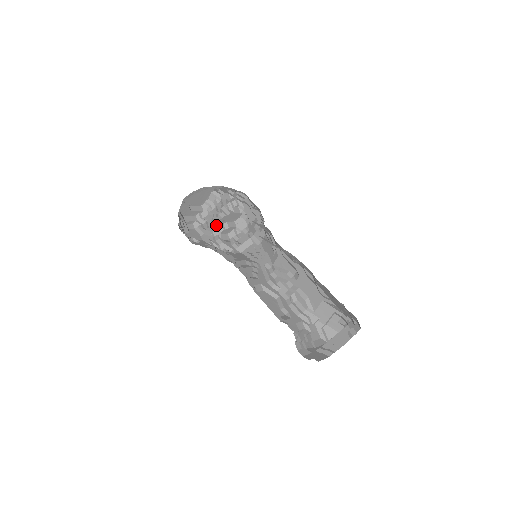
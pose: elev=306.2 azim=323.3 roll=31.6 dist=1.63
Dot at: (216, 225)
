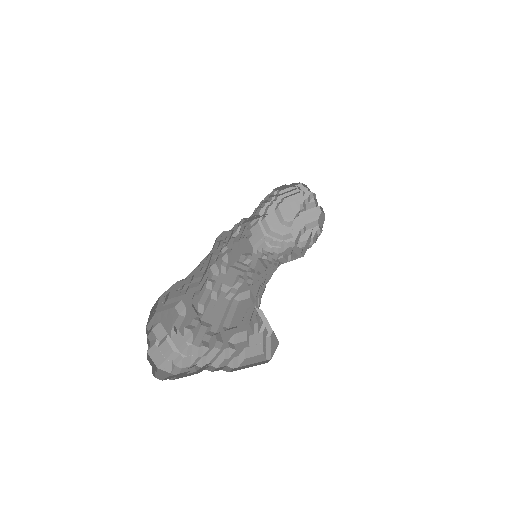
Dot at: (294, 233)
